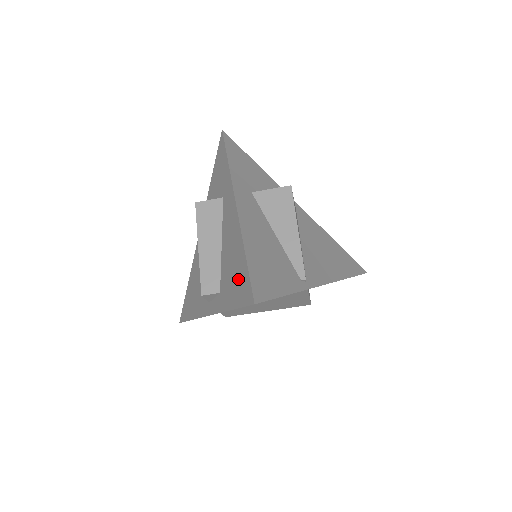
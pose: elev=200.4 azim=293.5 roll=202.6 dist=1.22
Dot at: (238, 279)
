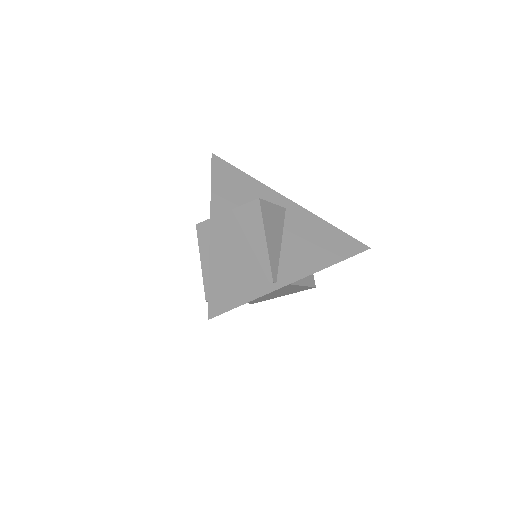
Dot at: occluded
